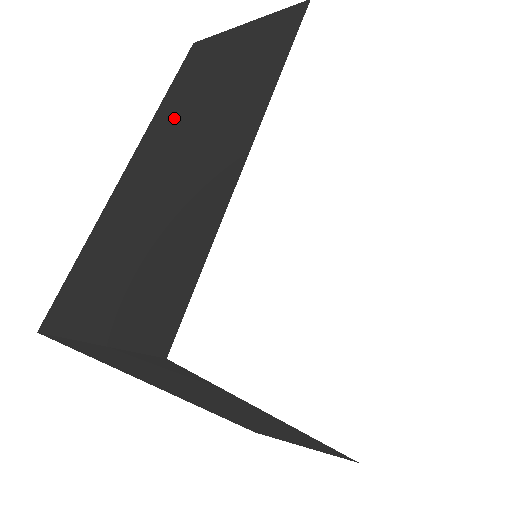
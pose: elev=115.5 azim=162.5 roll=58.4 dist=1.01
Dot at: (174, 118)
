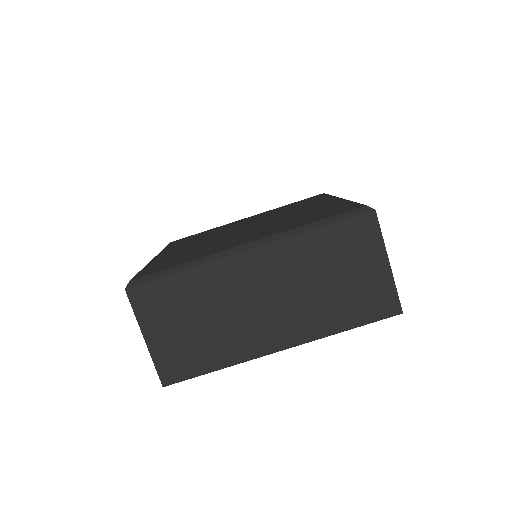
Dot at: (293, 264)
